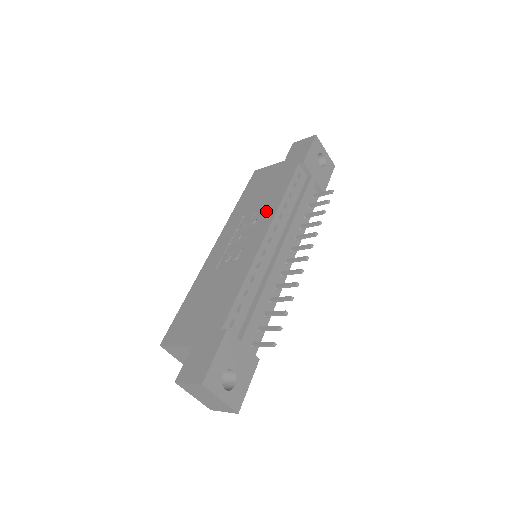
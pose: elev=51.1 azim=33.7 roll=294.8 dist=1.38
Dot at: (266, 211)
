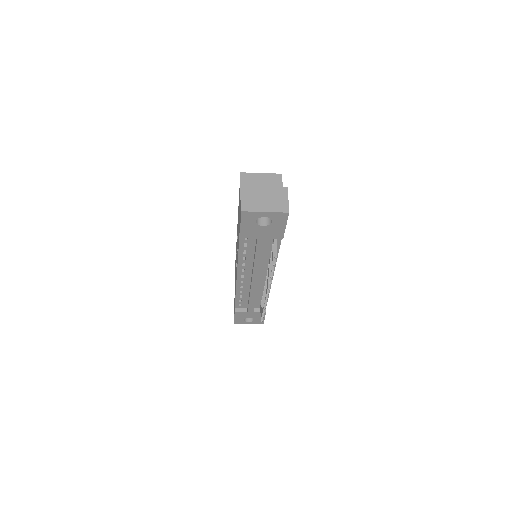
Dot at: occluded
